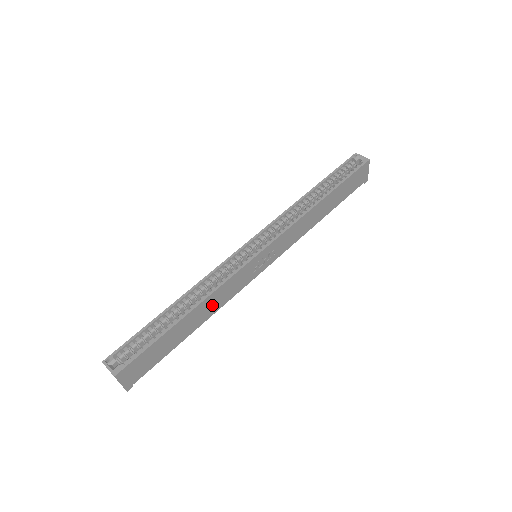
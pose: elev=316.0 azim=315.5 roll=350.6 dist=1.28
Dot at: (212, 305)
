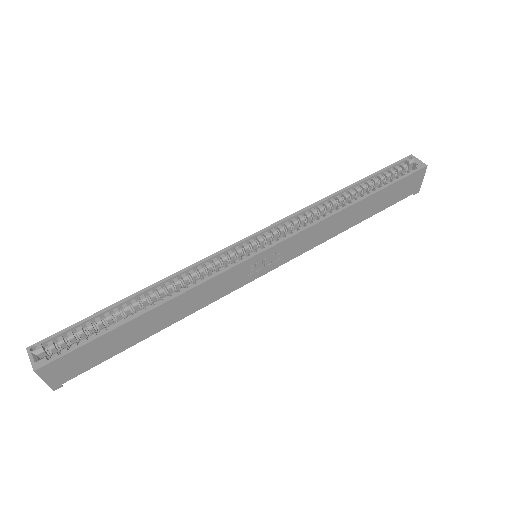
Dot at: (185, 306)
